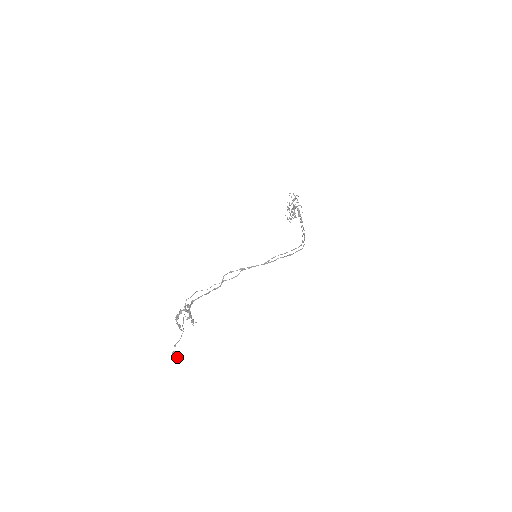
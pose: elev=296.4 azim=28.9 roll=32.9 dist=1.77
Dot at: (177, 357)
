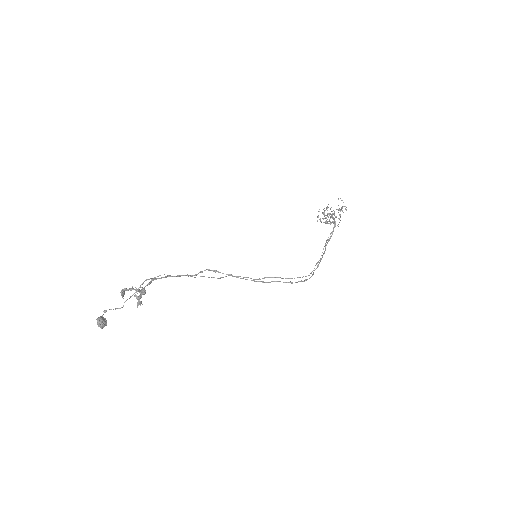
Dot at: (100, 326)
